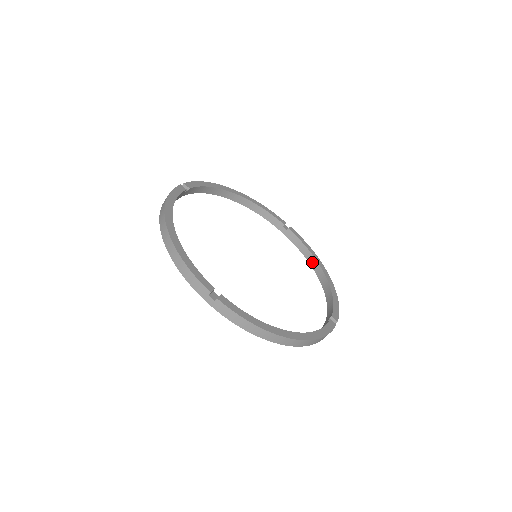
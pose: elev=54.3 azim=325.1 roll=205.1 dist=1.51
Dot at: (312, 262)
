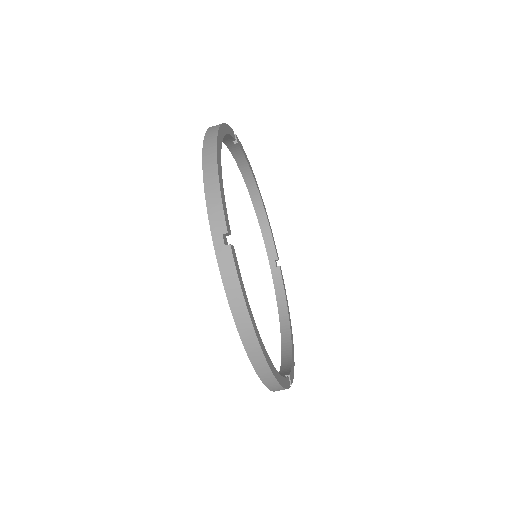
Dot at: (282, 314)
